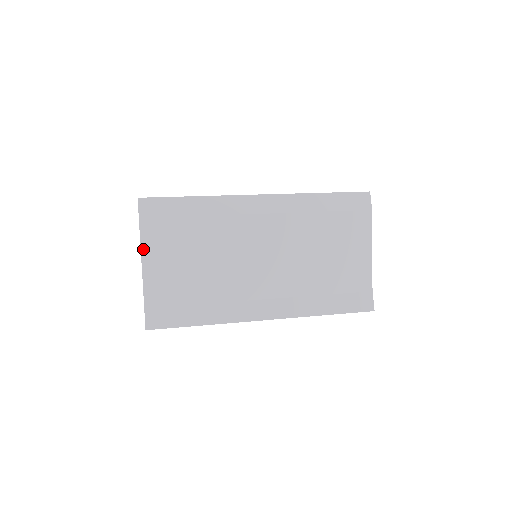
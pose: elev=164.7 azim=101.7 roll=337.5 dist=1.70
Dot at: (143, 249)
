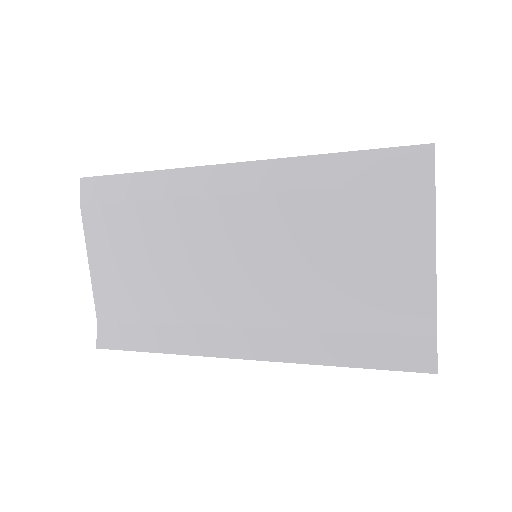
Dot at: (88, 245)
